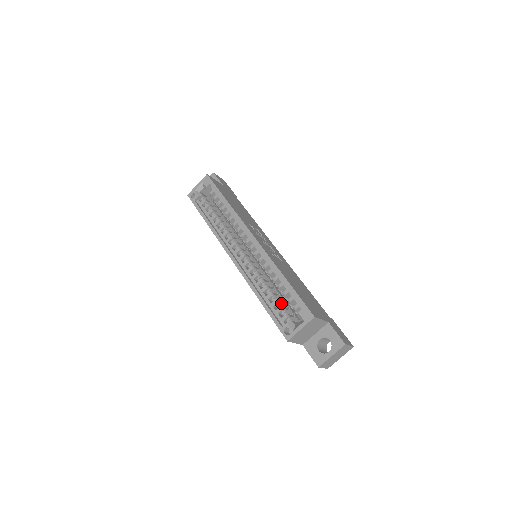
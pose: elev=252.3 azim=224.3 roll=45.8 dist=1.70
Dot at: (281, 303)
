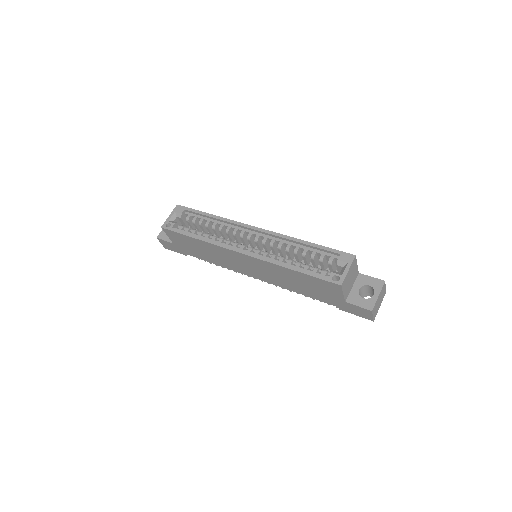
Dot at: occluded
